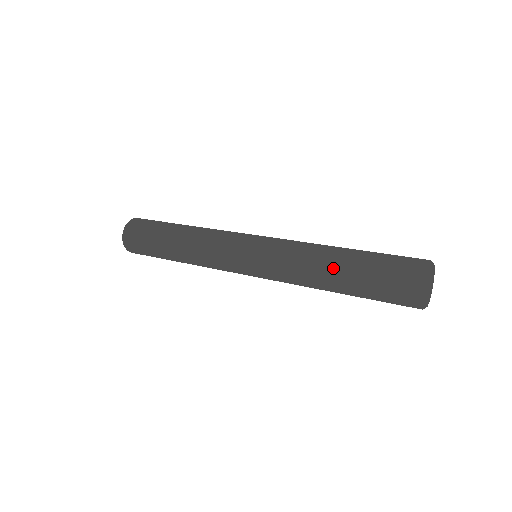
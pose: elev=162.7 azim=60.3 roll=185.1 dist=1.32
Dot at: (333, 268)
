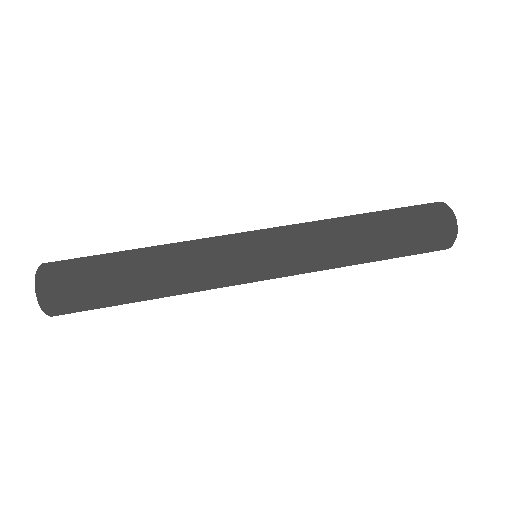
Dot at: (369, 253)
